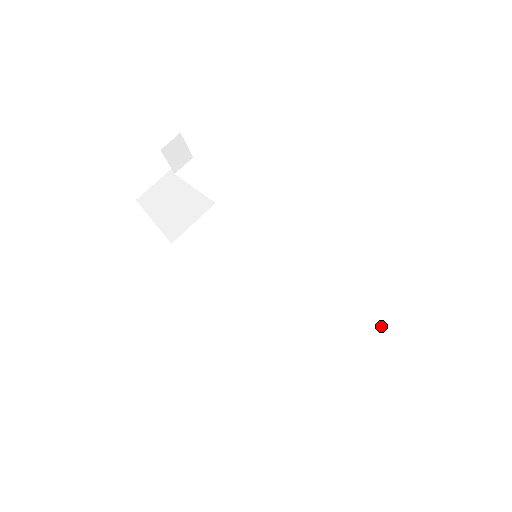
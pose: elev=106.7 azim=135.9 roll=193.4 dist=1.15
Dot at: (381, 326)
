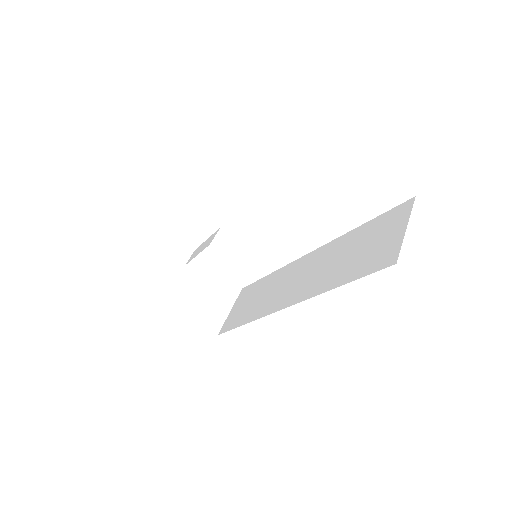
Dot at: (380, 217)
